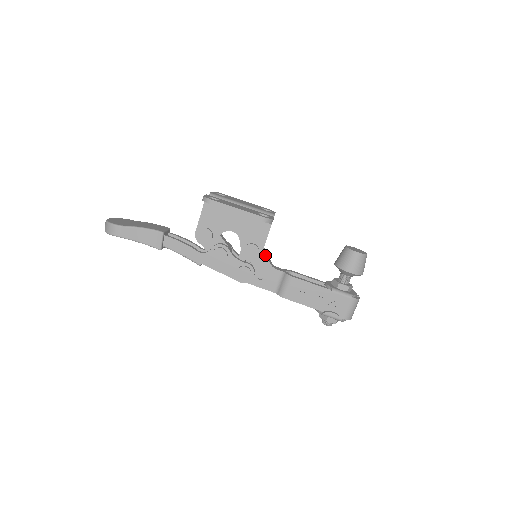
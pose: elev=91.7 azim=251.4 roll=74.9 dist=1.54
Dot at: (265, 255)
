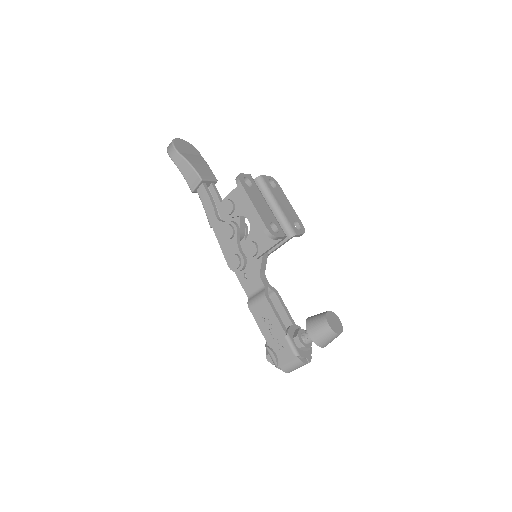
Dot at: (261, 261)
